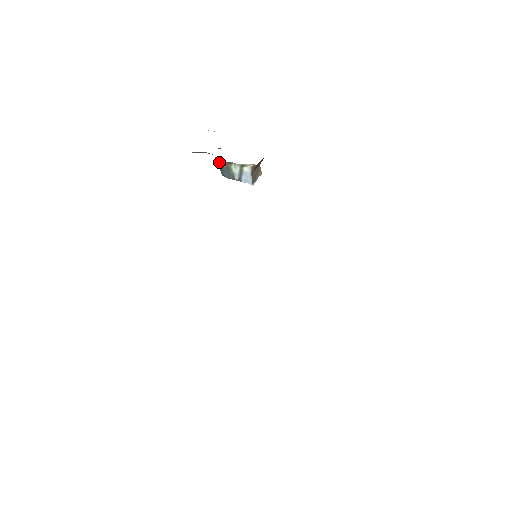
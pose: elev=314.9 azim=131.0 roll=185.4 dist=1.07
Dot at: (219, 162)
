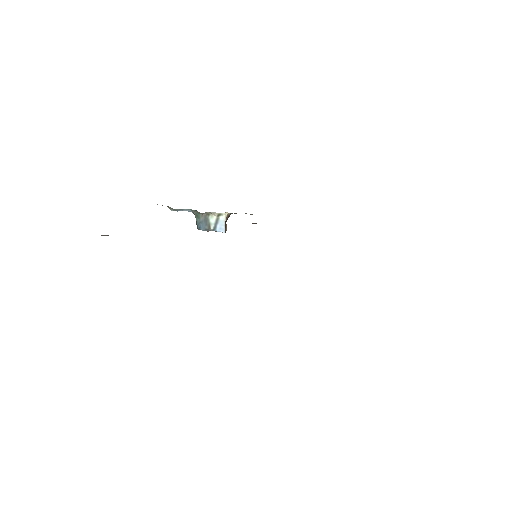
Dot at: (197, 216)
